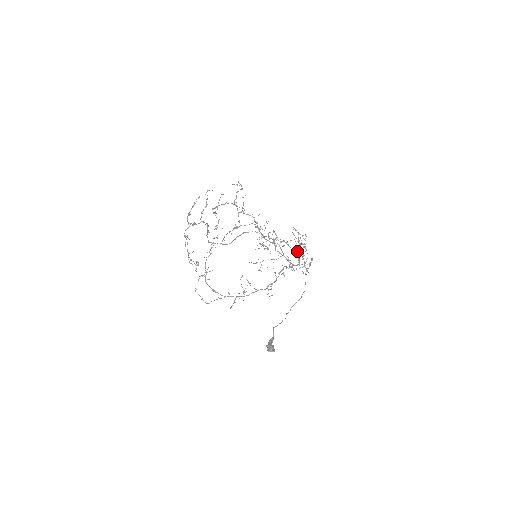
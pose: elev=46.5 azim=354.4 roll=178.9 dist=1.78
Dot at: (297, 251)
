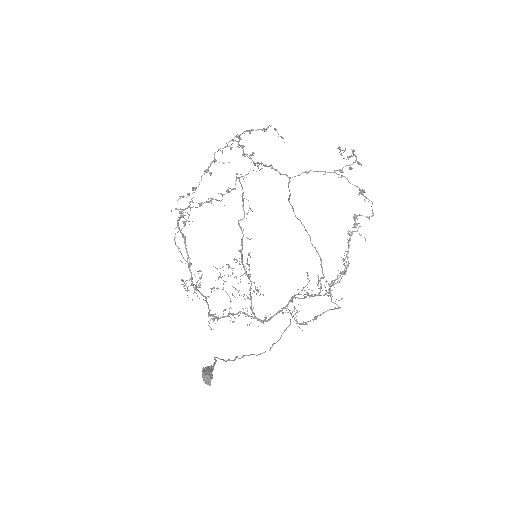
Dot at: (321, 286)
